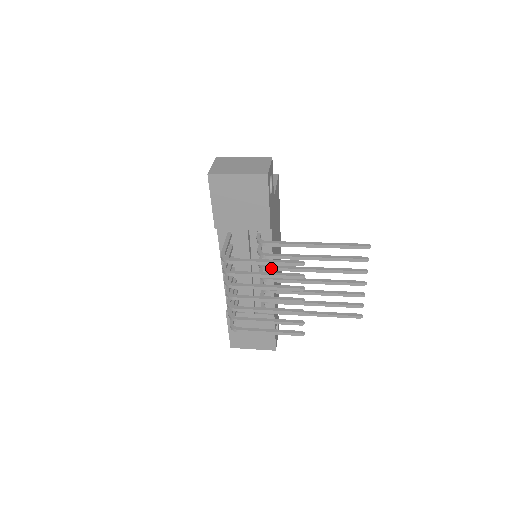
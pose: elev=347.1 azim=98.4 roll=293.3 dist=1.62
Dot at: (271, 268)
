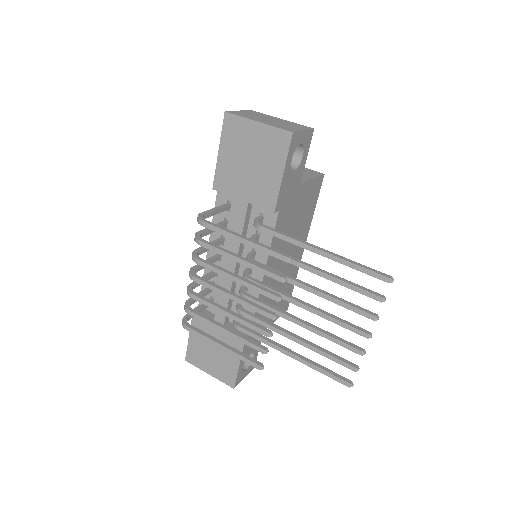
Dot at: occluded
